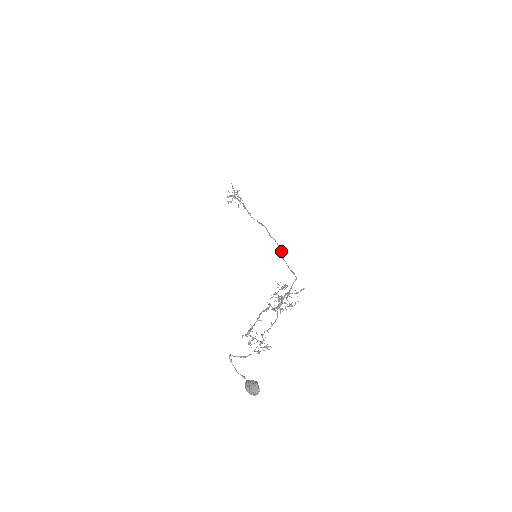
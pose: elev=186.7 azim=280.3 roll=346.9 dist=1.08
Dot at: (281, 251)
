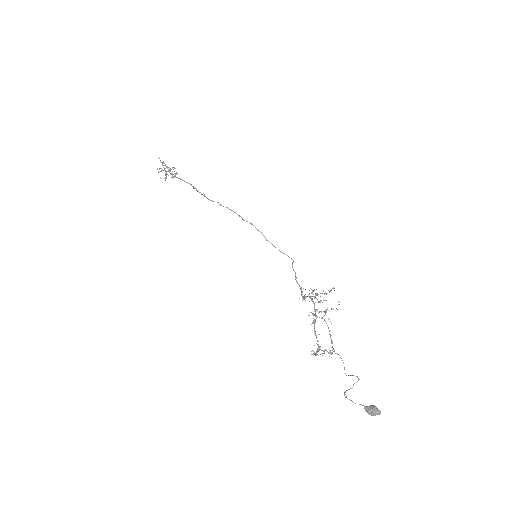
Dot at: occluded
